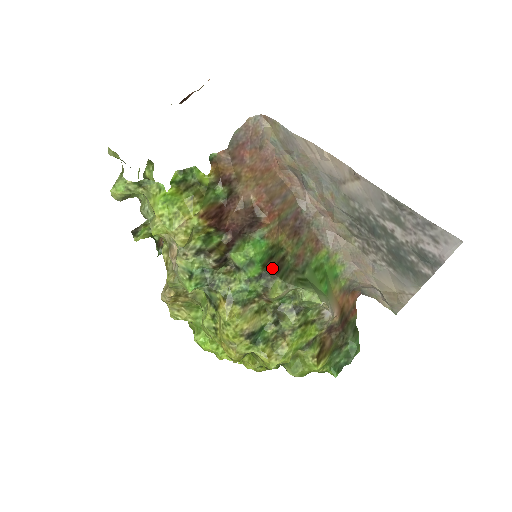
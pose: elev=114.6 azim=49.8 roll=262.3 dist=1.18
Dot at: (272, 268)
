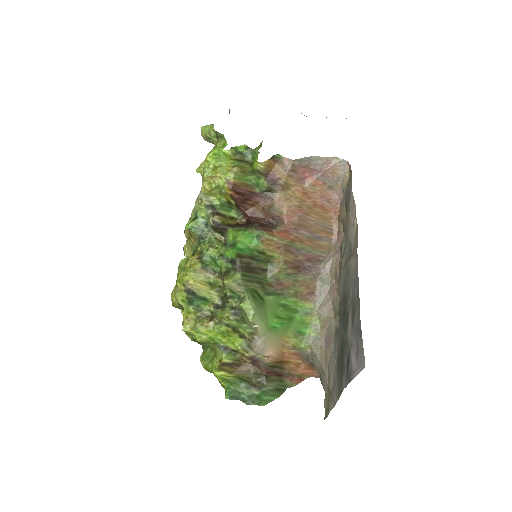
Dot at: (245, 264)
